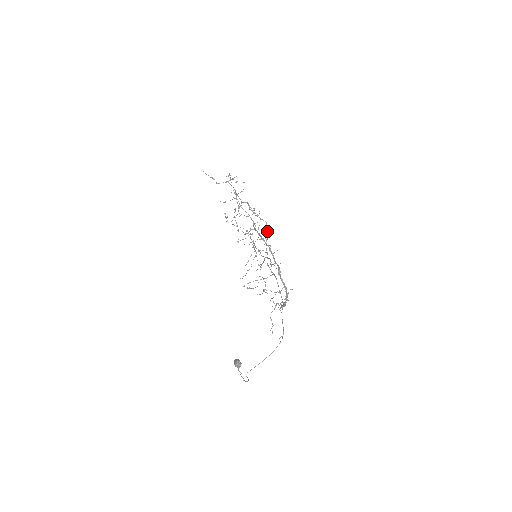
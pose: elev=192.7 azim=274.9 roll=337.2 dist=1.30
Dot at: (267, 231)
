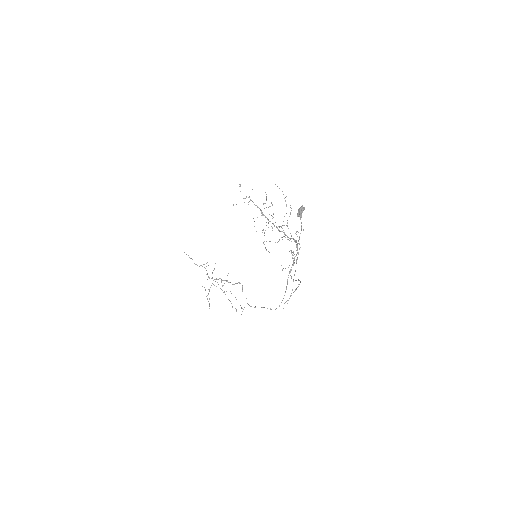
Dot at: occluded
